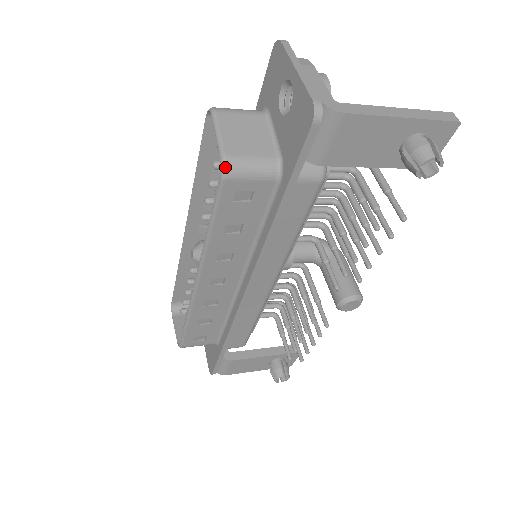
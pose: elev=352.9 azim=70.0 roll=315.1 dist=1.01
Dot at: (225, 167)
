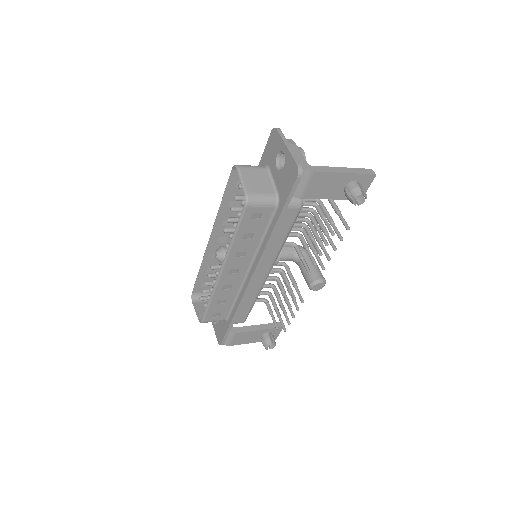
Dot at: (247, 200)
